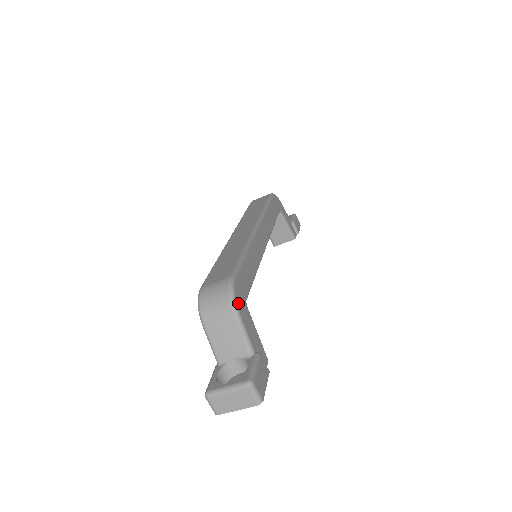
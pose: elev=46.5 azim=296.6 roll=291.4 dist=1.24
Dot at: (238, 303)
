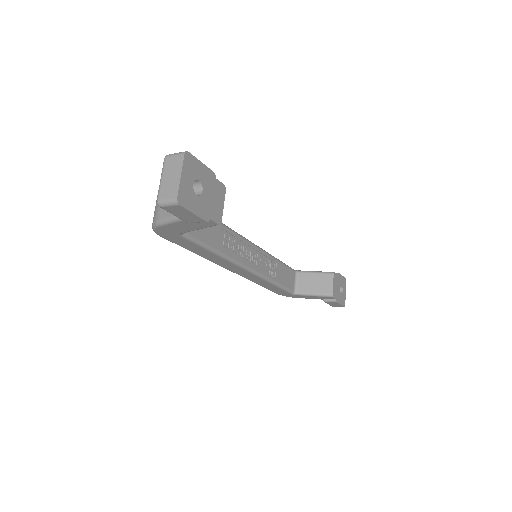
Dot at: occluded
